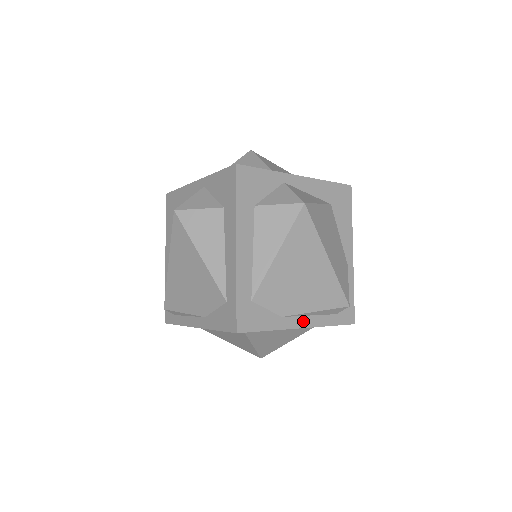
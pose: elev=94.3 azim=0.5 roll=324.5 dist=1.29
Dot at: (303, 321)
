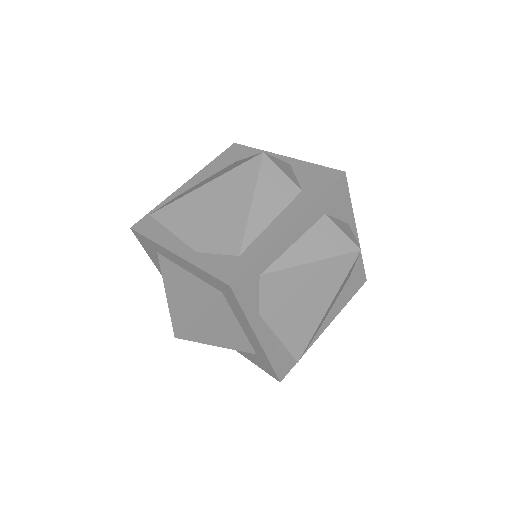
Dot at: (264, 336)
